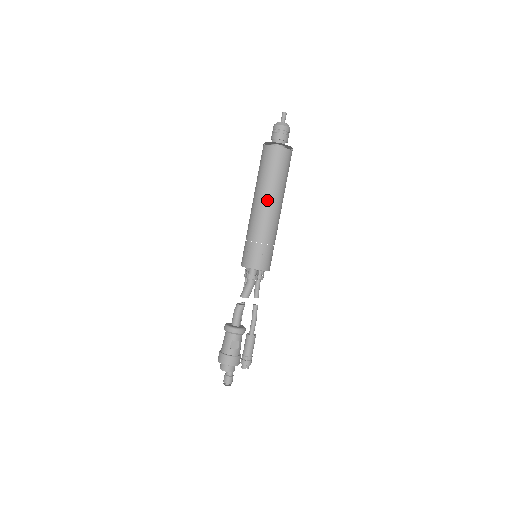
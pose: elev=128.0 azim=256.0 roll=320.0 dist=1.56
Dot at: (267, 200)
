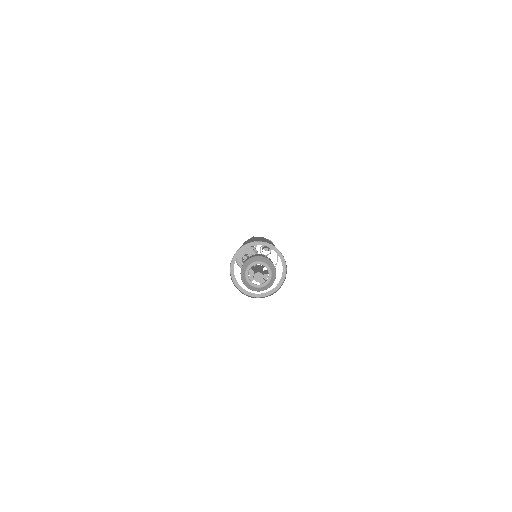
Dot at: occluded
